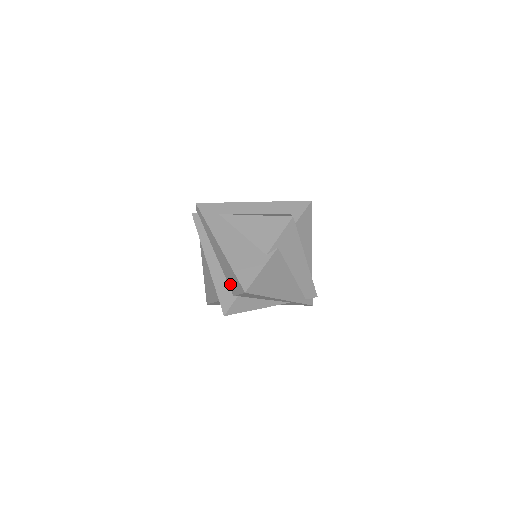
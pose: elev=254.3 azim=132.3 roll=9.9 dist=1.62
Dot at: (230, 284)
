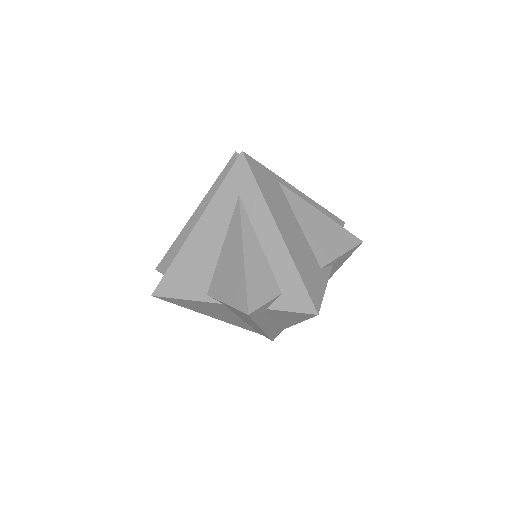
Dot at: occluded
